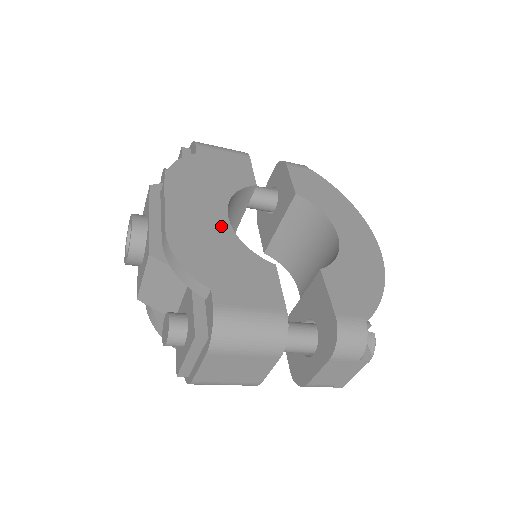
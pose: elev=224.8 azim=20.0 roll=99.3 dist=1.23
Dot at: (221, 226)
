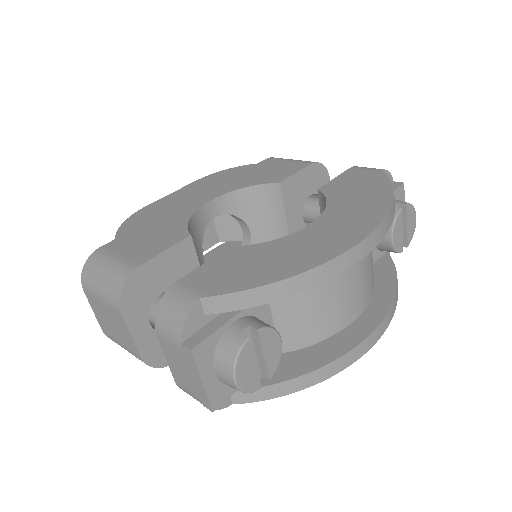
Dot at: (192, 206)
